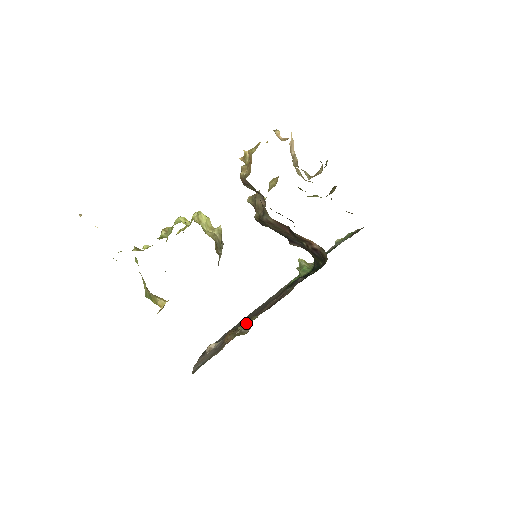
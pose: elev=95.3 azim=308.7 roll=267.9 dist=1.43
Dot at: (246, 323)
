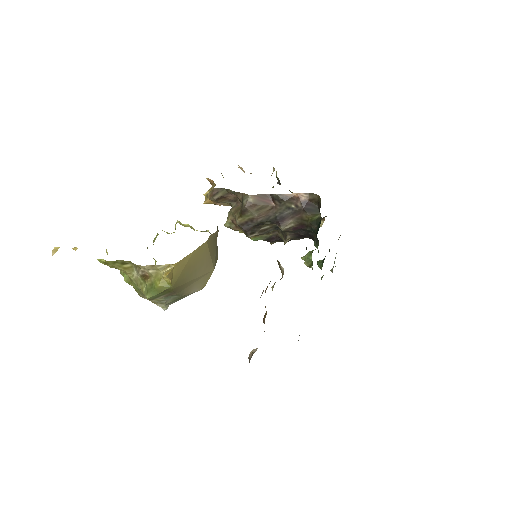
Dot at: occluded
